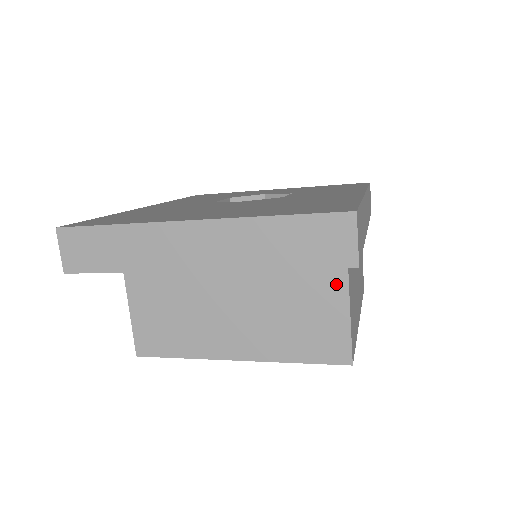
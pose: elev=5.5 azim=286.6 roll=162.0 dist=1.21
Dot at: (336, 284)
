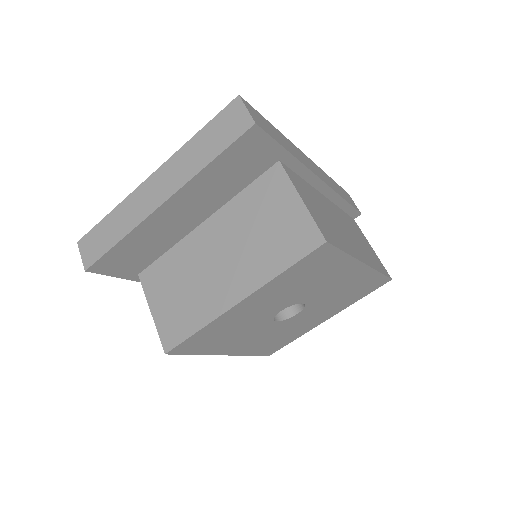
Dot at: (283, 189)
